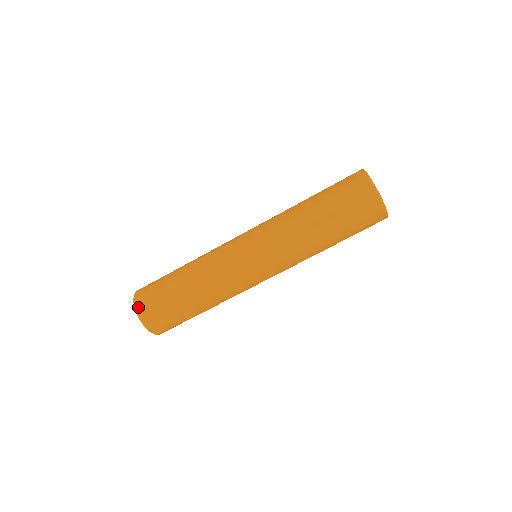
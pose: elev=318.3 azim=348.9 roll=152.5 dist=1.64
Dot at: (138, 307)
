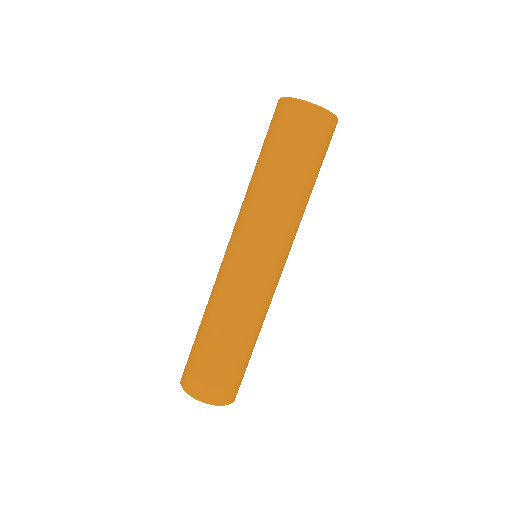
Dot at: (204, 398)
